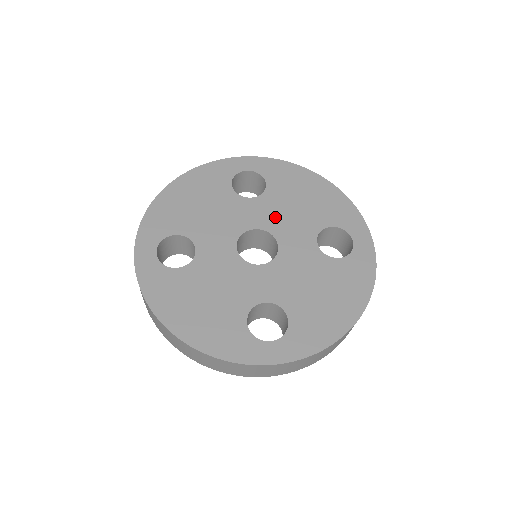
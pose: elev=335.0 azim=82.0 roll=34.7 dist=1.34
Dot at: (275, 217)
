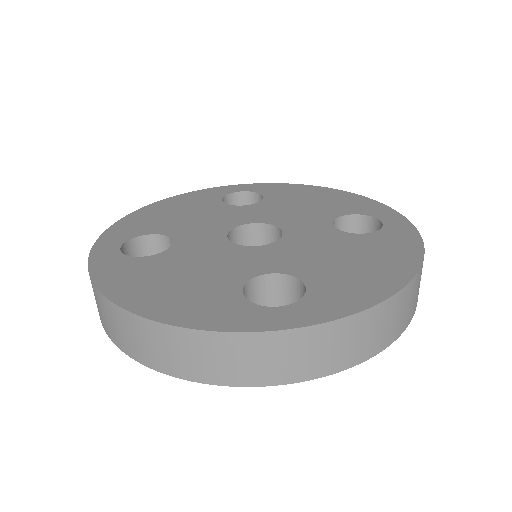
Dot at: (276, 214)
